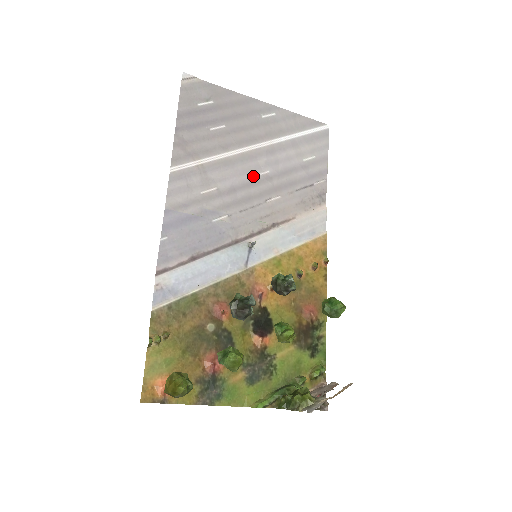
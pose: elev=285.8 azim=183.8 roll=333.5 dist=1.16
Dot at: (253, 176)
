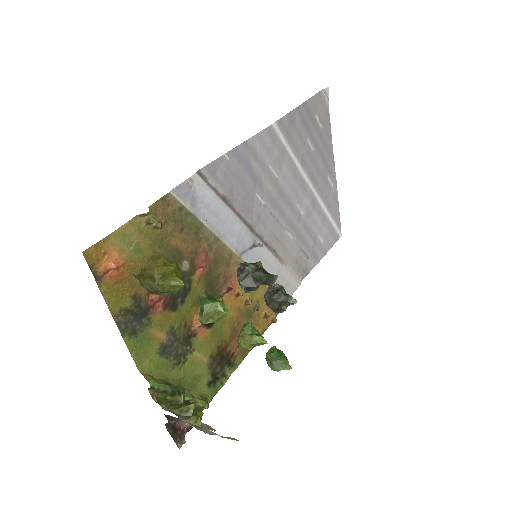
Dot at: (296, 203)
